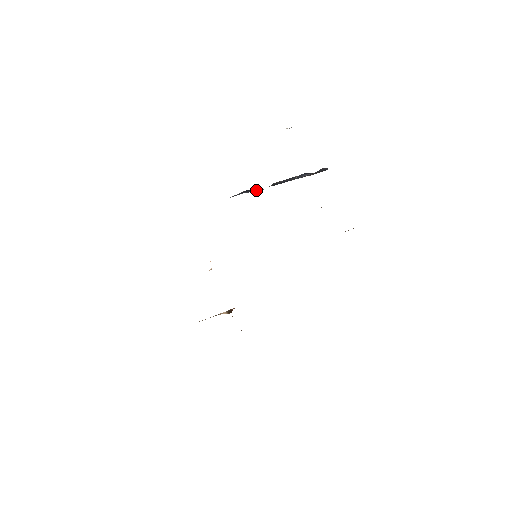
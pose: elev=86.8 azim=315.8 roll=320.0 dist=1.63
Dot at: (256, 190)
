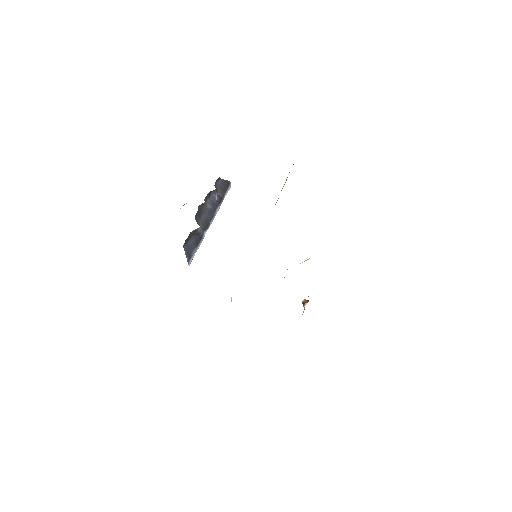
Dot at: (199, 240)
